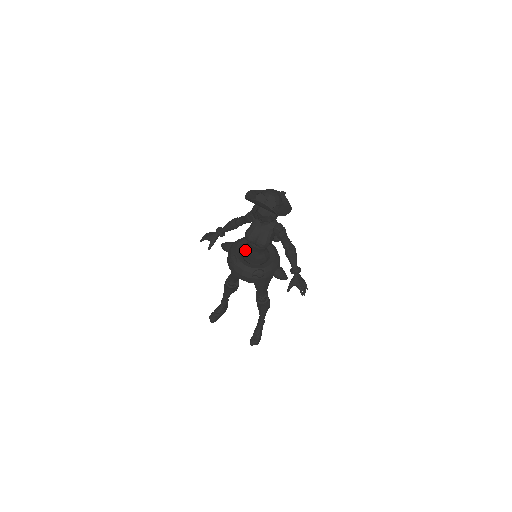
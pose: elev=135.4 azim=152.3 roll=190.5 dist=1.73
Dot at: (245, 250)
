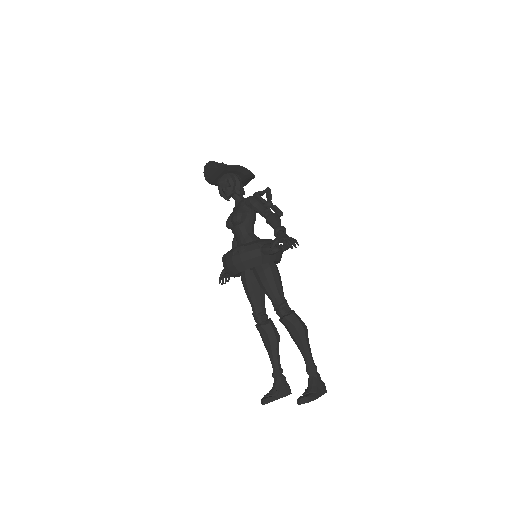
Dot at: occluded
